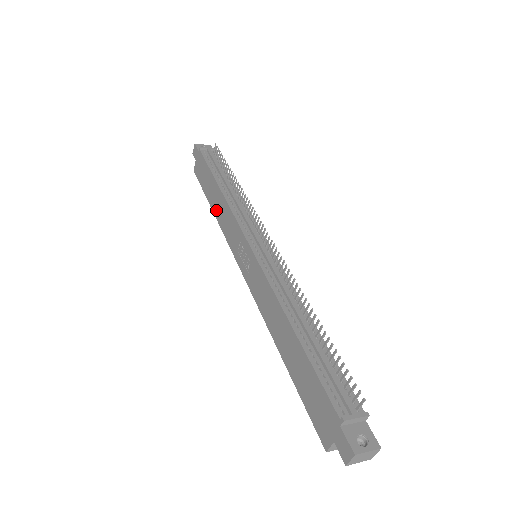
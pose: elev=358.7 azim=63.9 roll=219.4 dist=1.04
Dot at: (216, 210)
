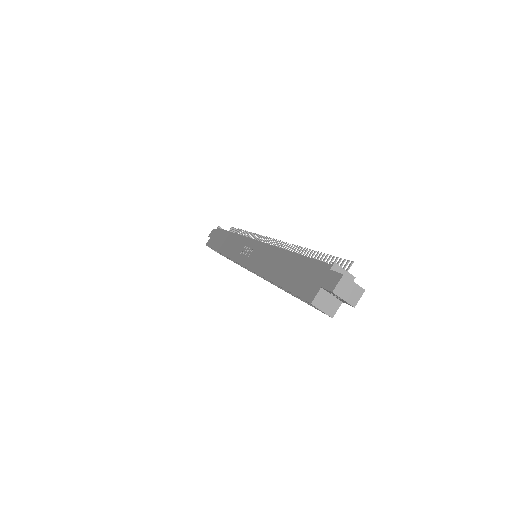
Dot at: (223, 248)
